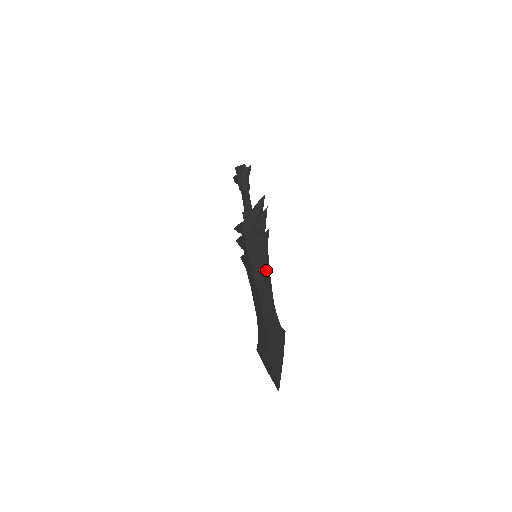
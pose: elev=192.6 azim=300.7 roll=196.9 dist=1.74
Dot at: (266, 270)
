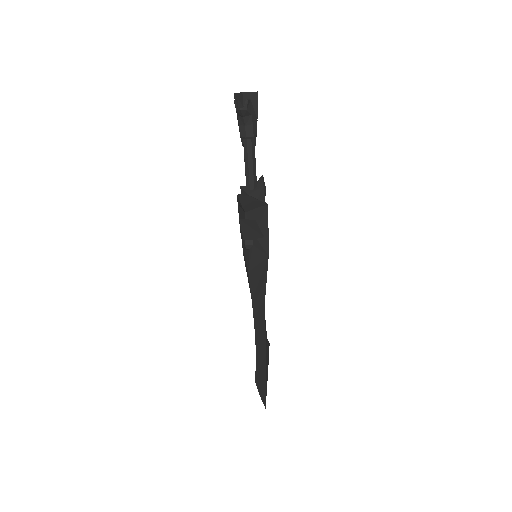
Dot at: occluded
